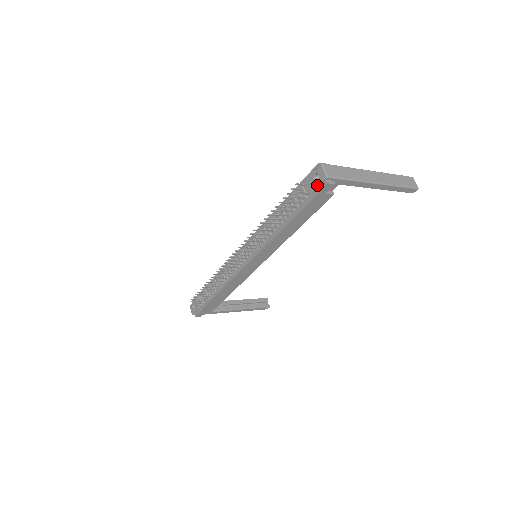
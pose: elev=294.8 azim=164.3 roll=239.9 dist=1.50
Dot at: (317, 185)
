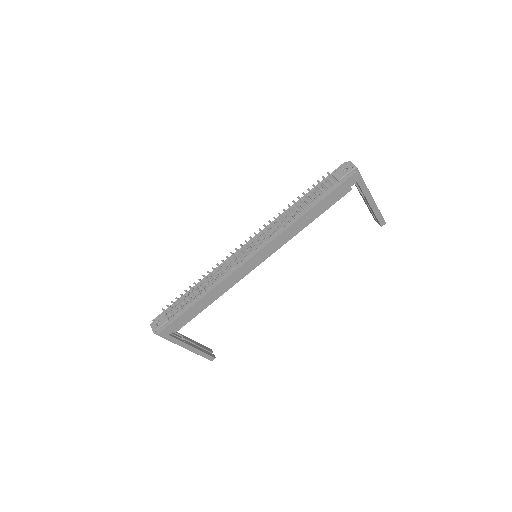
Dot at: (346, 174)
